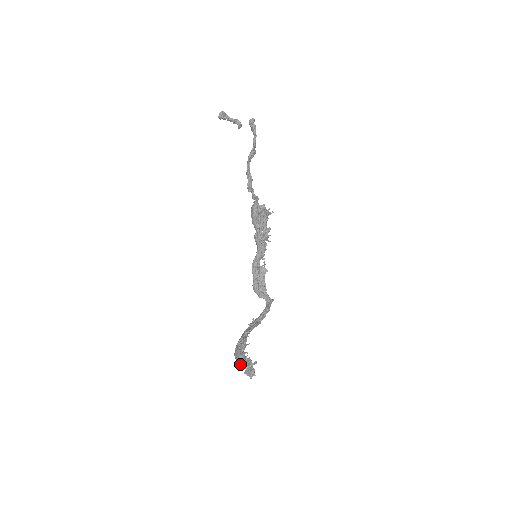
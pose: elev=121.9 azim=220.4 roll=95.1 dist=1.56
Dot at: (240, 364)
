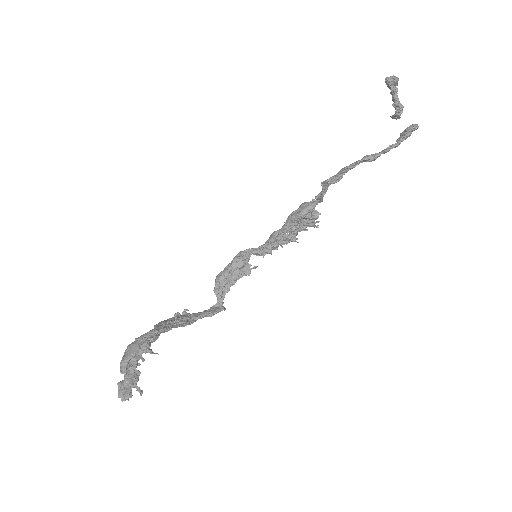
Dot at: (123, 369)
